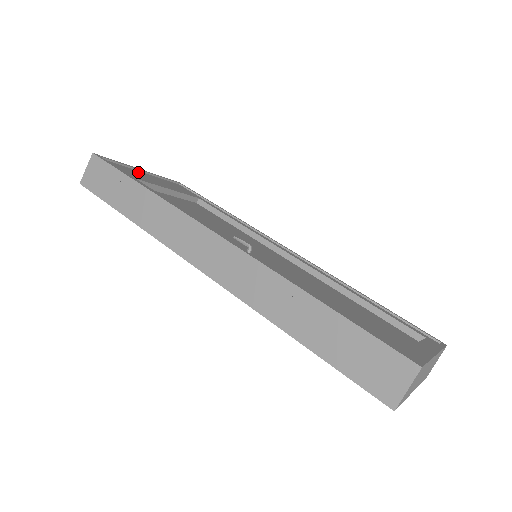
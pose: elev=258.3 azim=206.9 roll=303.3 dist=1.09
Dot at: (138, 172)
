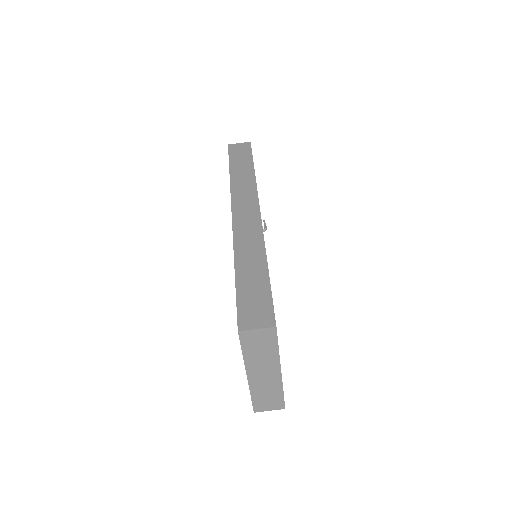
Dot at: occluded
